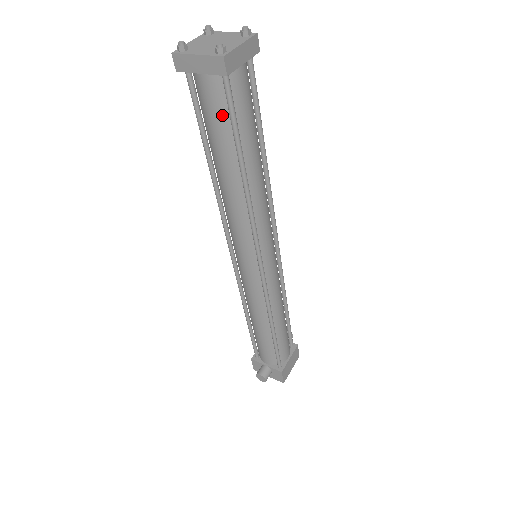
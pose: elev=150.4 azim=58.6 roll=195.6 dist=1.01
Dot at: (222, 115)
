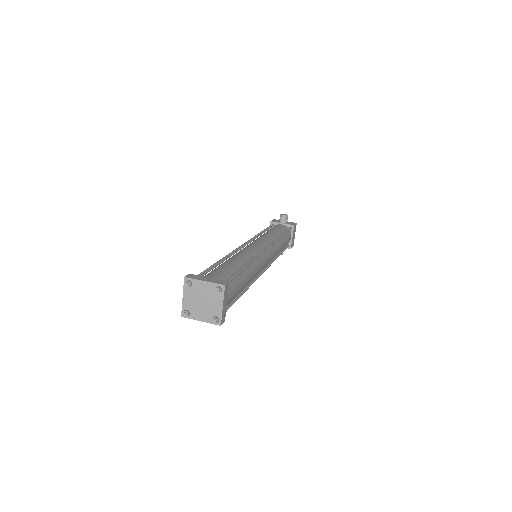
Dot at: occluded
